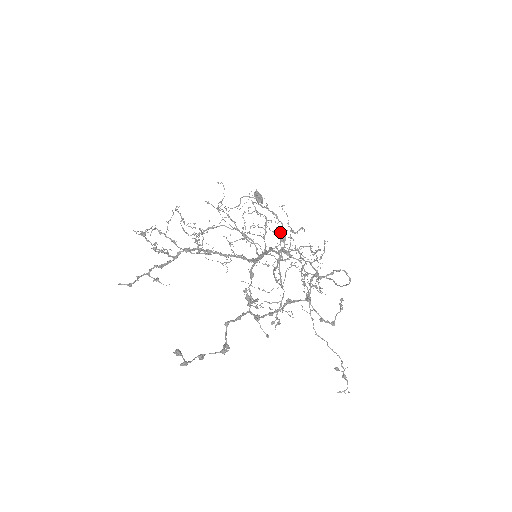
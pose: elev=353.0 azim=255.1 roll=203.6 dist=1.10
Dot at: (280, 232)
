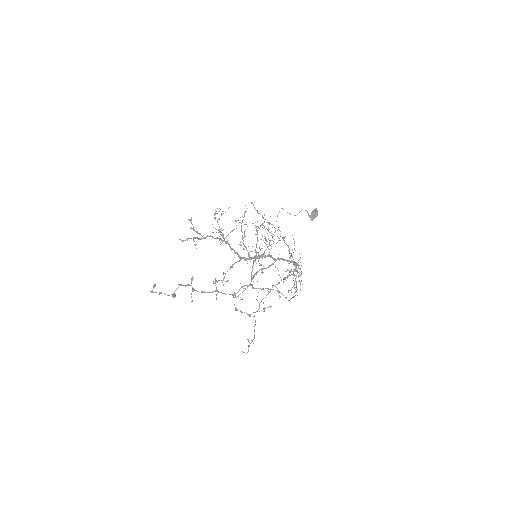
Dot at: occluded
